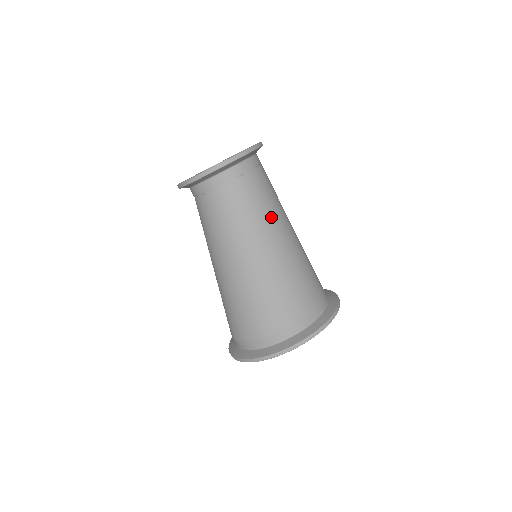
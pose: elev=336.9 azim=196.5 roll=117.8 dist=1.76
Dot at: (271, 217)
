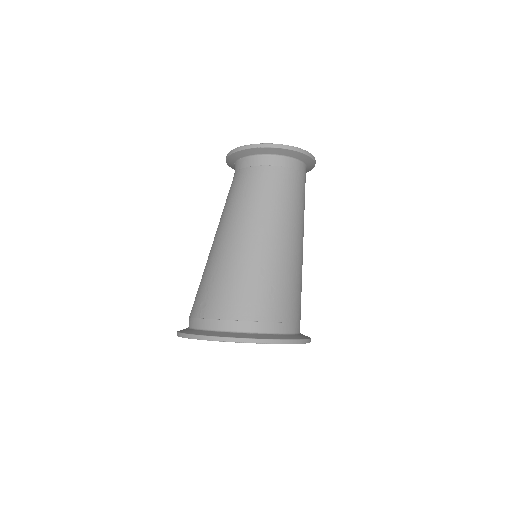
Dot at: (297, 218)
